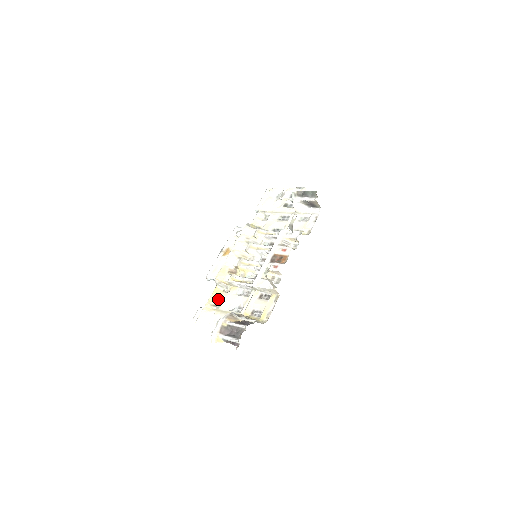
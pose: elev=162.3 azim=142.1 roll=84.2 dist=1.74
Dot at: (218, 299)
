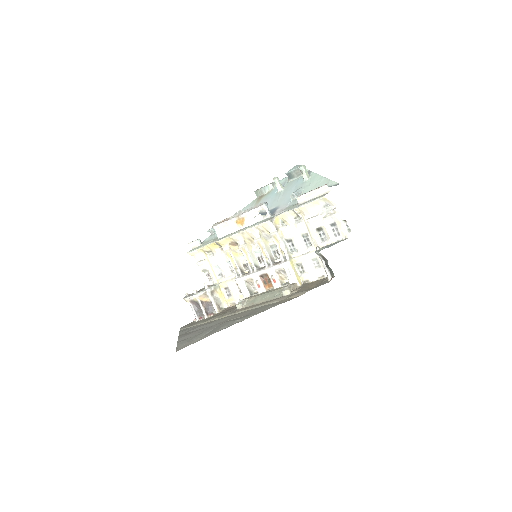
Dot at: (212, 250)
